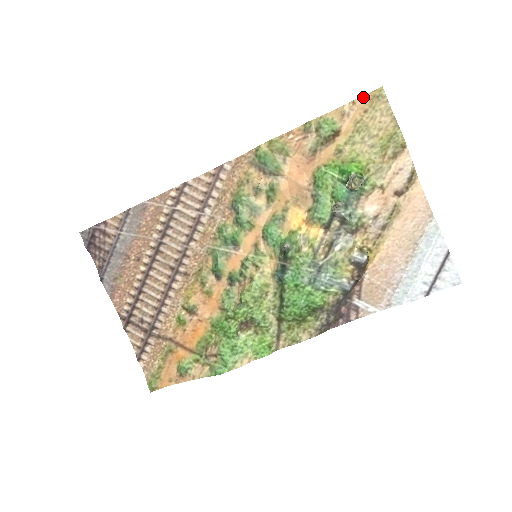
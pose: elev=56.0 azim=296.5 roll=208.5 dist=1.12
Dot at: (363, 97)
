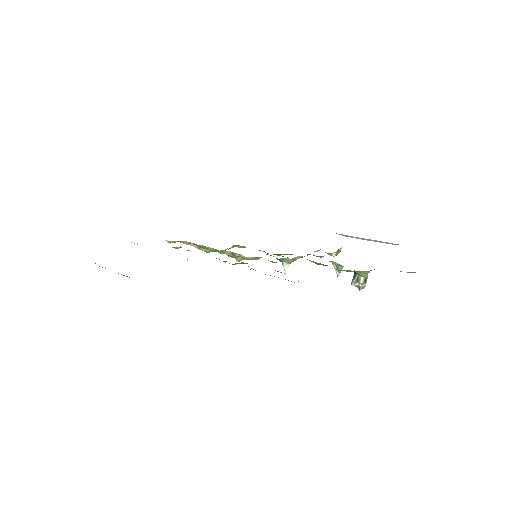
Dot at: occluded
